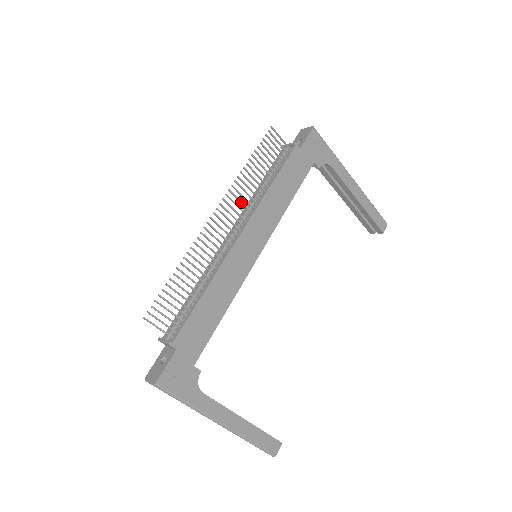
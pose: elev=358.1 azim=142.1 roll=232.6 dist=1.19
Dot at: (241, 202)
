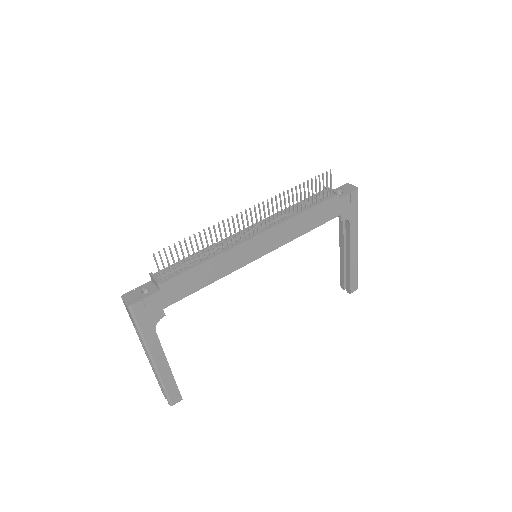
Dot at: (273, 212)
